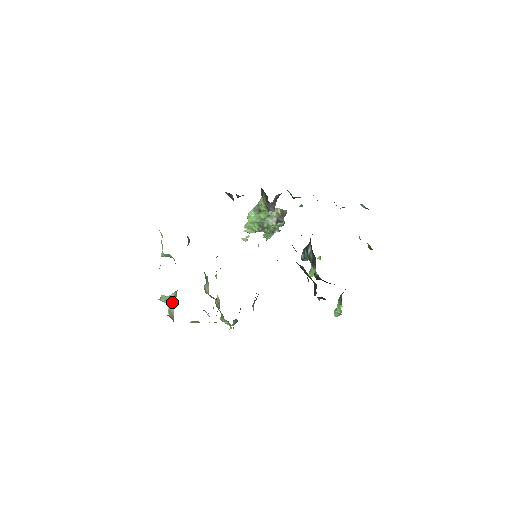
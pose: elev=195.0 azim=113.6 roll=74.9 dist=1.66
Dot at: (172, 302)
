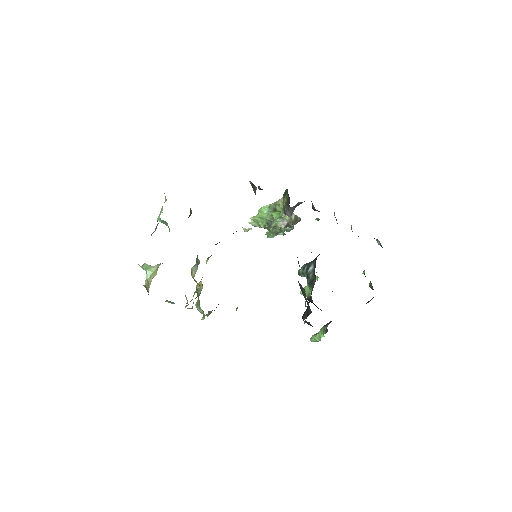
Dot at: (153, 273)
